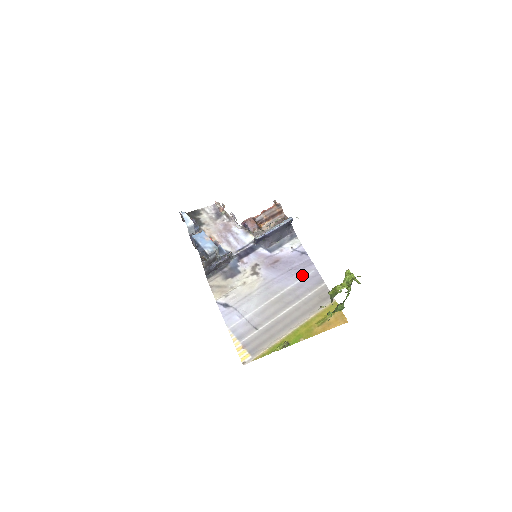
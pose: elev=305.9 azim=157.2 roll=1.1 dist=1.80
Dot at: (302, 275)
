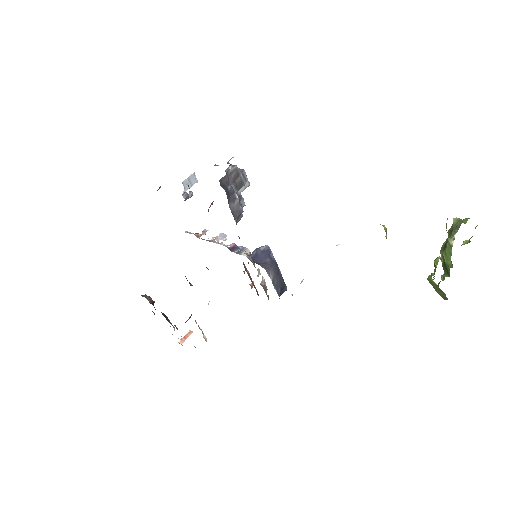
Dot at: occluded
